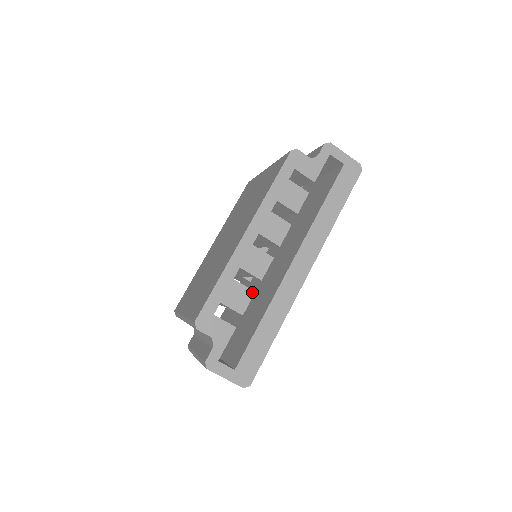
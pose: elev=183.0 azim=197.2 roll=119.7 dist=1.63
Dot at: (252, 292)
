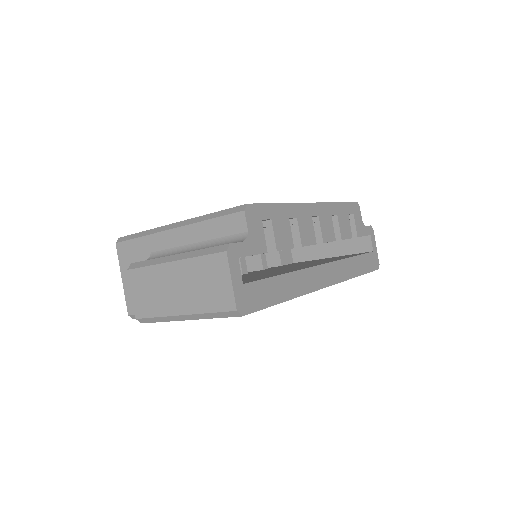
Dot at: (292, 245)
